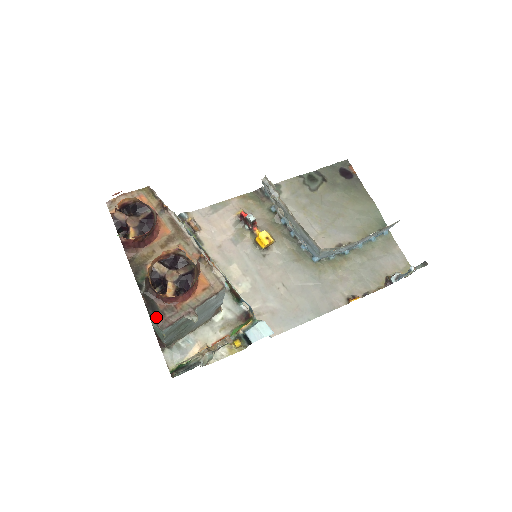
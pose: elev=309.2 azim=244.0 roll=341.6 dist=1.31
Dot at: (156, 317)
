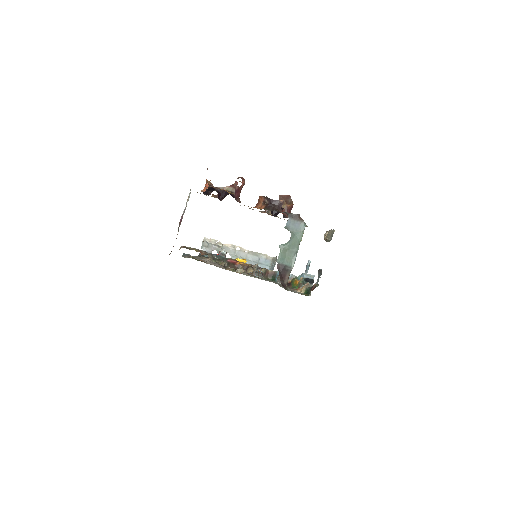
Dot at: (297, 216)
